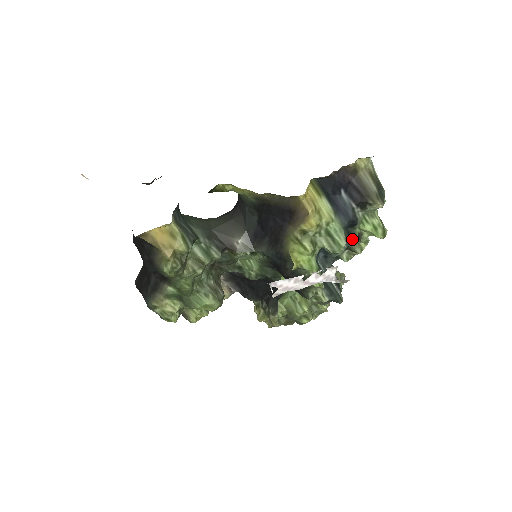
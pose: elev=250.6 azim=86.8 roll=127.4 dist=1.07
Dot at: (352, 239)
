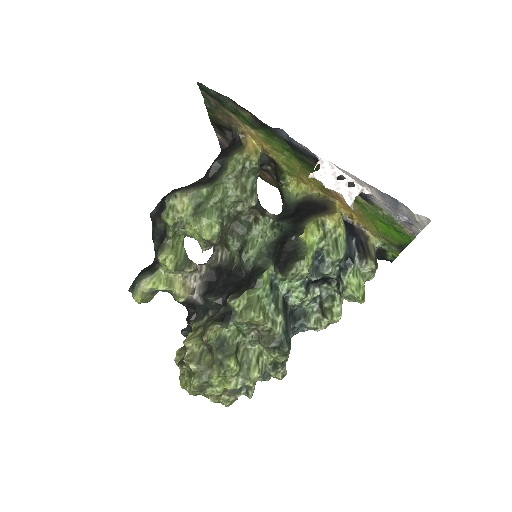
Dot at: (328, 308)
